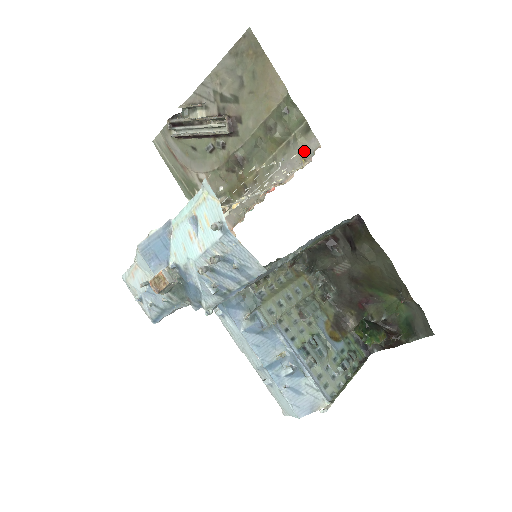
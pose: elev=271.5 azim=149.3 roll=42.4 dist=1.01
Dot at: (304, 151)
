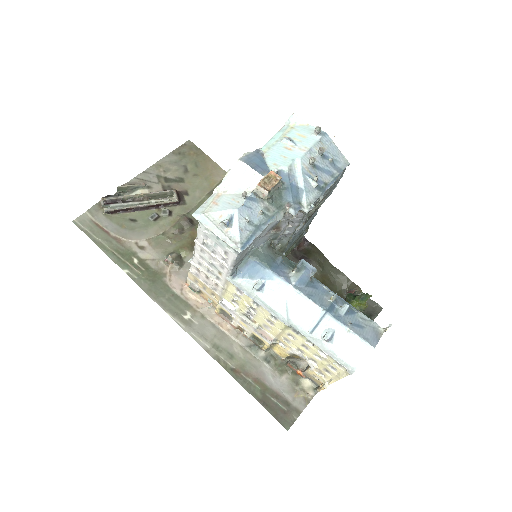
Dot at: occluded
